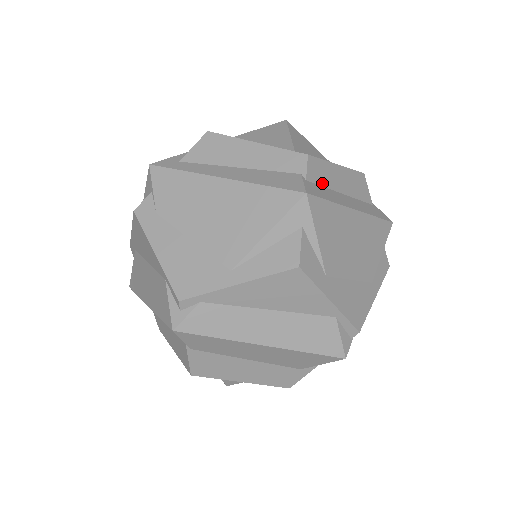
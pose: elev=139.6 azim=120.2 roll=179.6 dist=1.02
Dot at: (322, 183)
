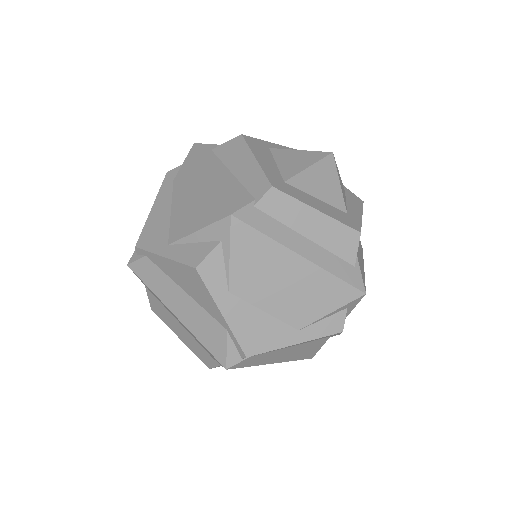
Dot at: (278, 217)
